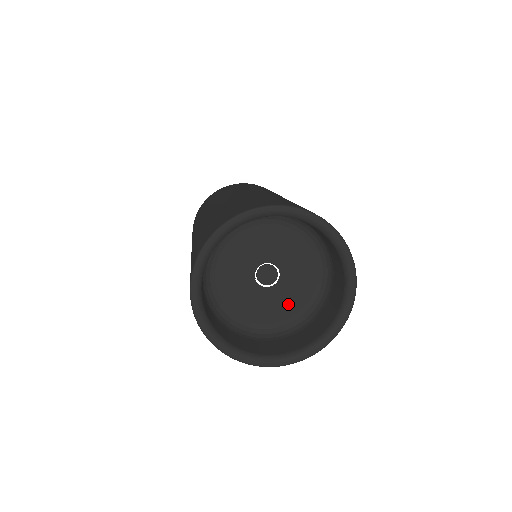
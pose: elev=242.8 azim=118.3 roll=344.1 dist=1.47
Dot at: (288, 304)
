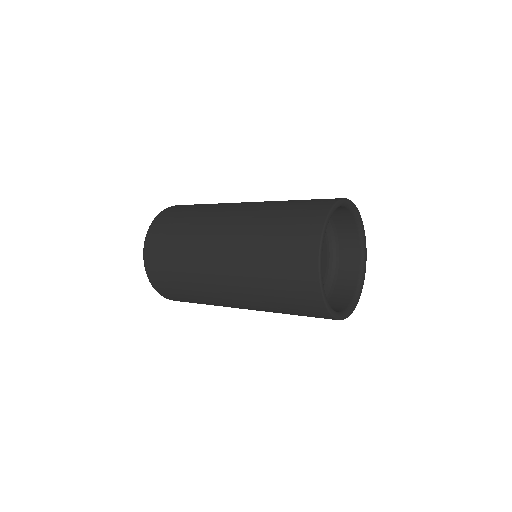
Dot at: occluded
